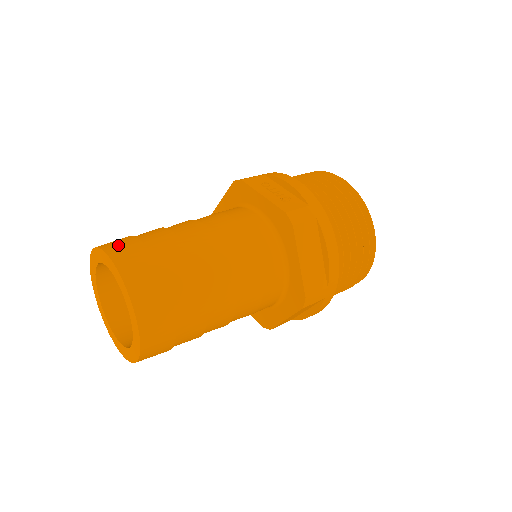
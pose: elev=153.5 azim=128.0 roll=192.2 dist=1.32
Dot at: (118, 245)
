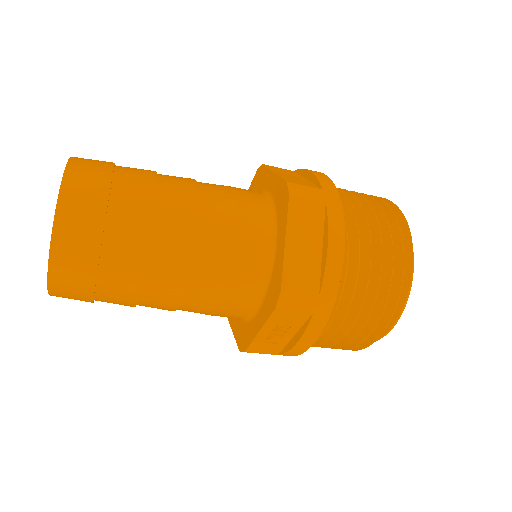
Dot at: occluded
